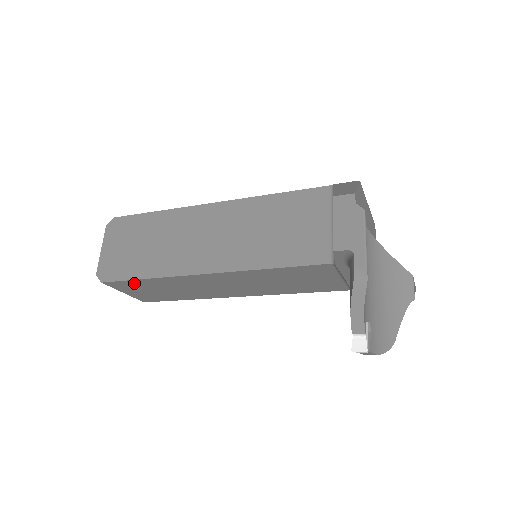
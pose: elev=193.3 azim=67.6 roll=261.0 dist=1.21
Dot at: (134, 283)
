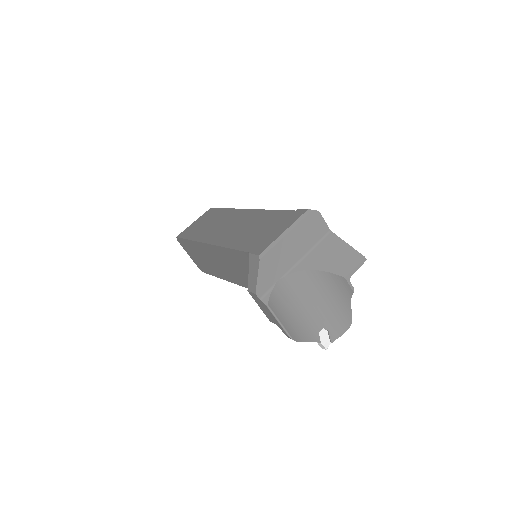
Dot at: occluded
